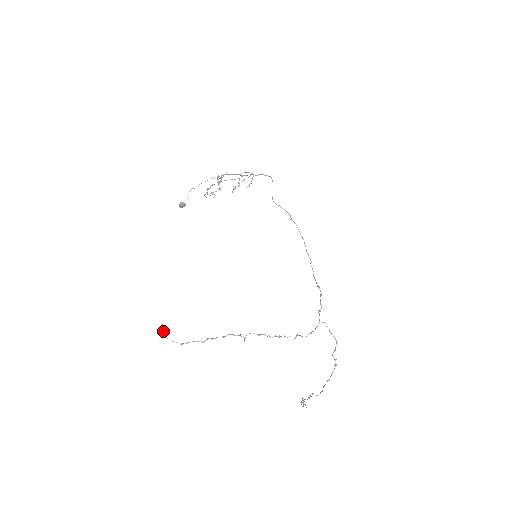
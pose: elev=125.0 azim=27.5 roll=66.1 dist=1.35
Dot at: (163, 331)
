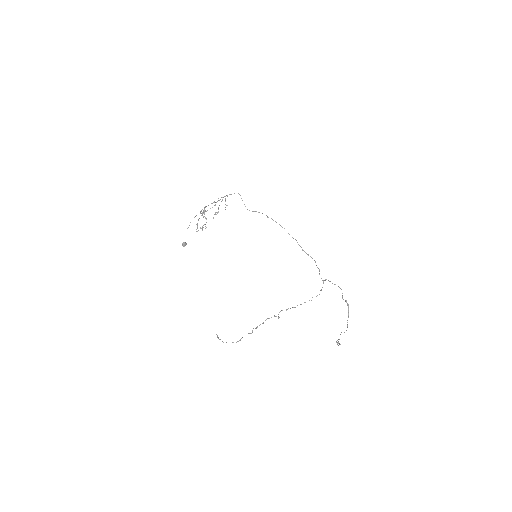
Dot at: (220, 339)
